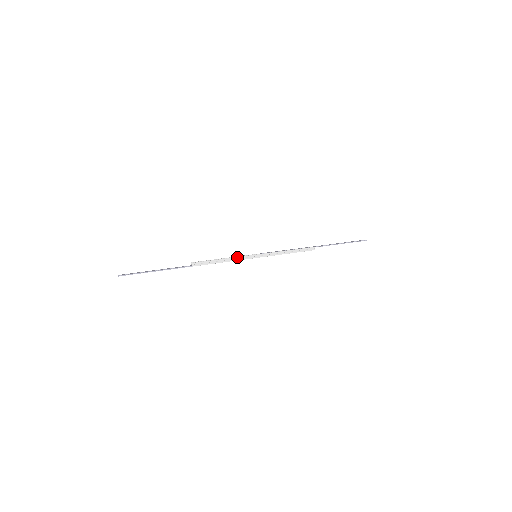
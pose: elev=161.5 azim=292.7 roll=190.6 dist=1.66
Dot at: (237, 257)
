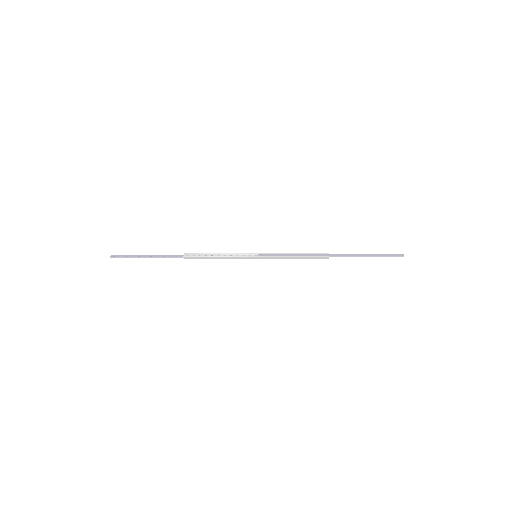
Dot at: (233, 256)
